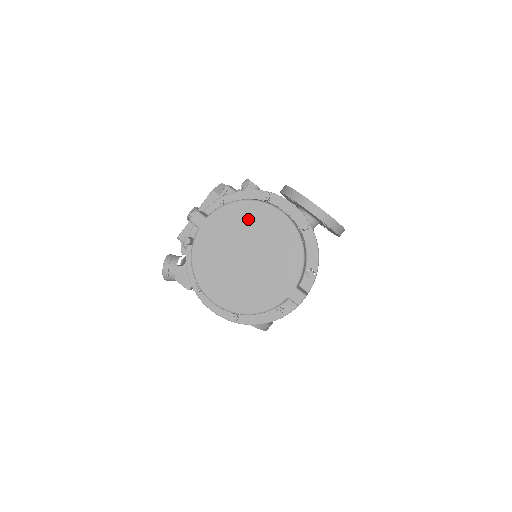
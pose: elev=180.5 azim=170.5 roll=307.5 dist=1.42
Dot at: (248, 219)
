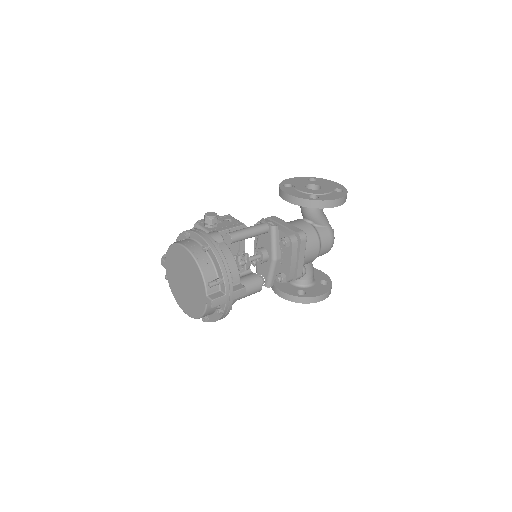
Dot at: (176, 257)
